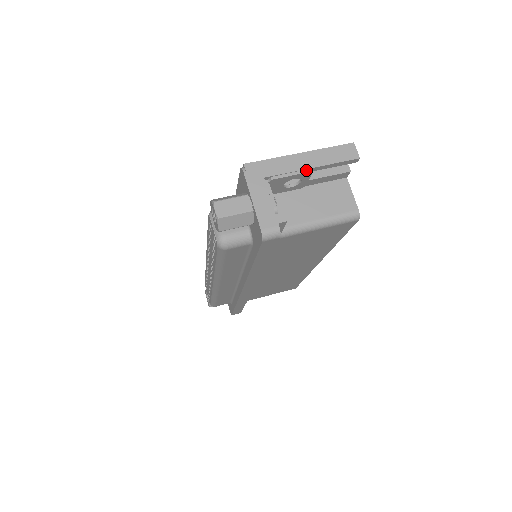
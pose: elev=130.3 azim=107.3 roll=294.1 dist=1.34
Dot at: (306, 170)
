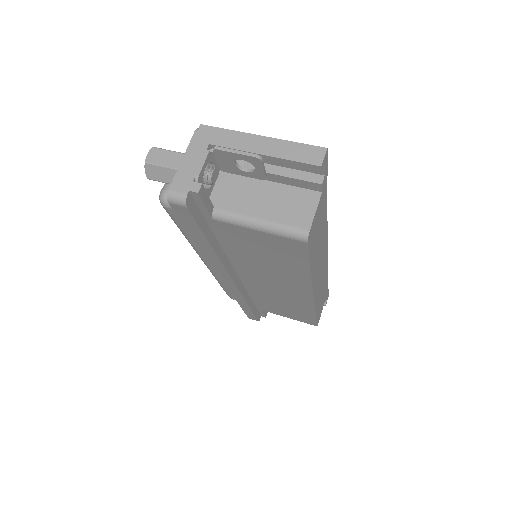
Dot at: (254, 154)
